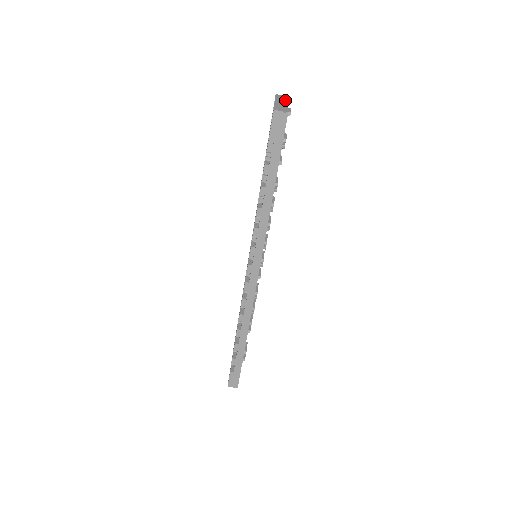
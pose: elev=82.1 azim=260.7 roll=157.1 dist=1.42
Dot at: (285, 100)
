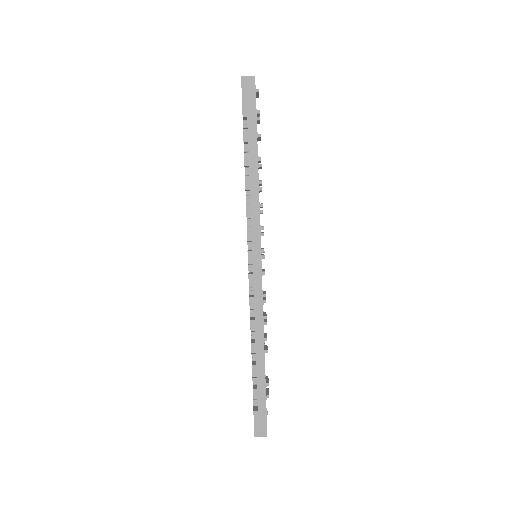
Dot at: occluded
